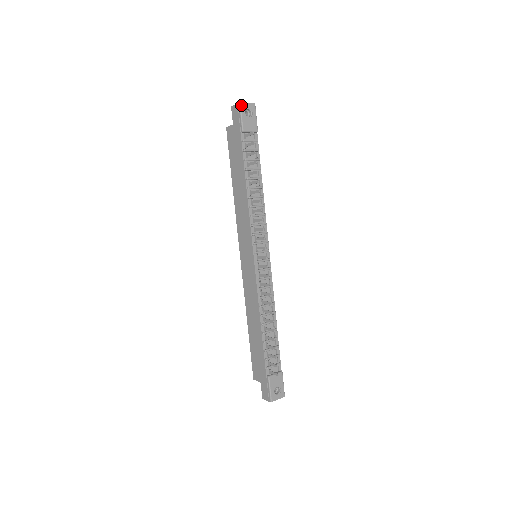
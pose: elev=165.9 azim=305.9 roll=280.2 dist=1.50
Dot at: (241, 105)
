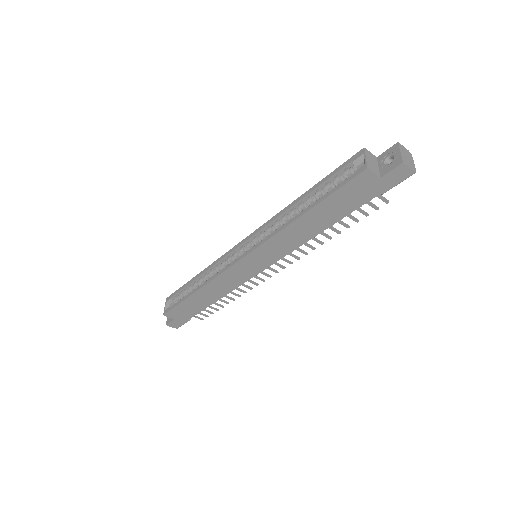
Dot at: (413, 173)
